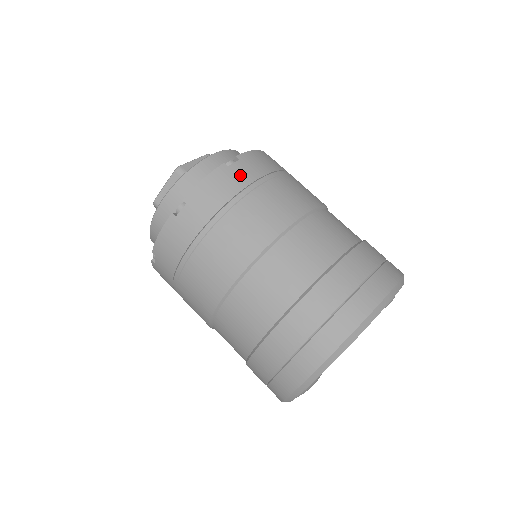
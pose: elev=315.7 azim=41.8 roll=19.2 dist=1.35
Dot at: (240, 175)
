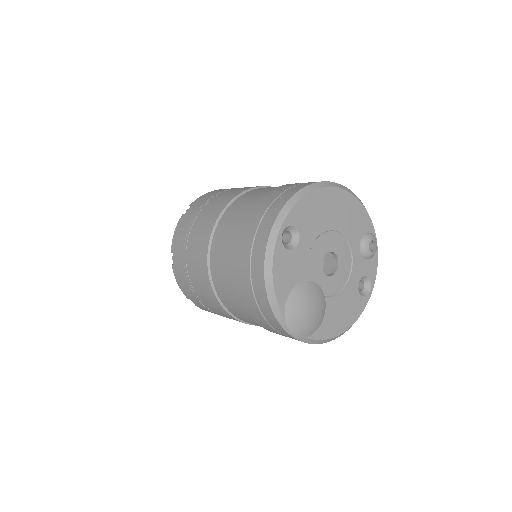
Dot at: occluded
